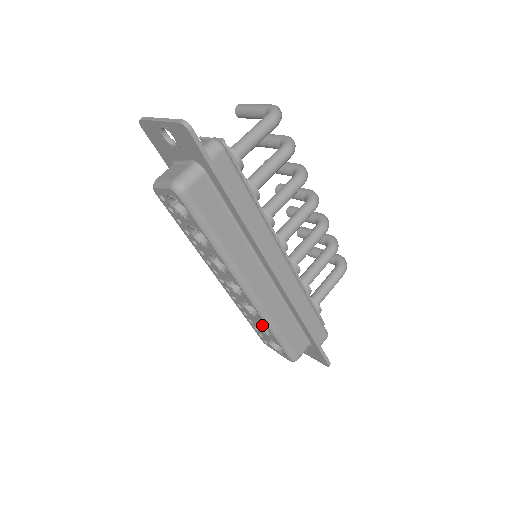
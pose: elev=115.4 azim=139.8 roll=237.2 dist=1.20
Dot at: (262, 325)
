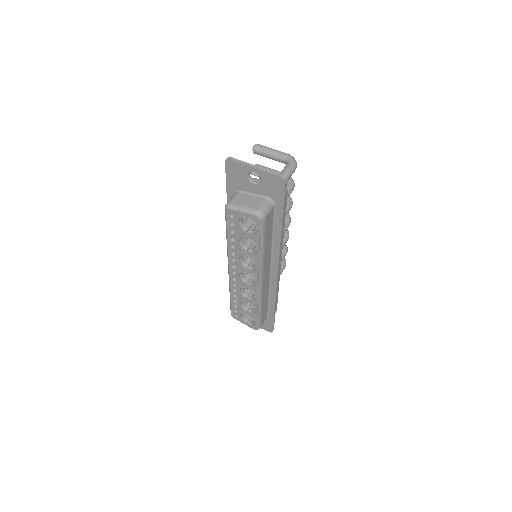
Dot at: (244, 304)
